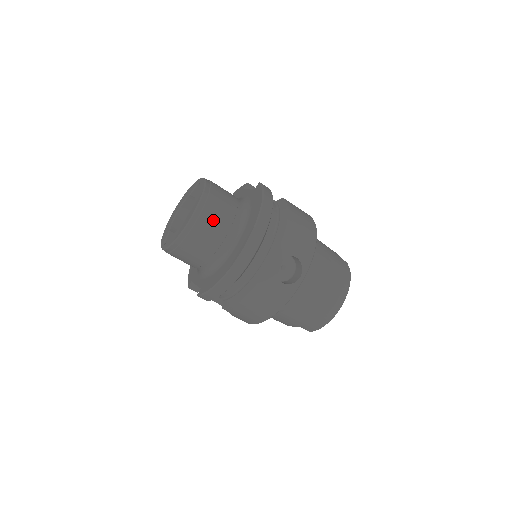
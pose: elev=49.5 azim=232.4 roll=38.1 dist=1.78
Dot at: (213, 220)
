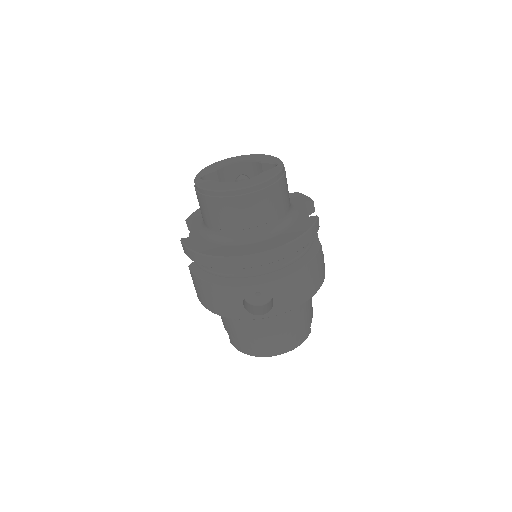
Dot at: (249, 209)
